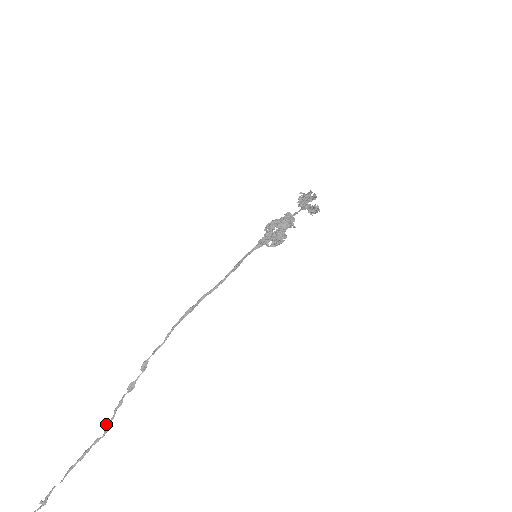
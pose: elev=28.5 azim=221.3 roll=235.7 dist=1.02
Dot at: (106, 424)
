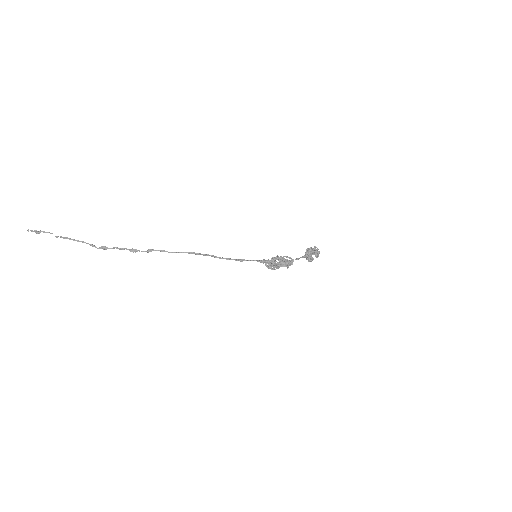
Dot at: (105, 246)
